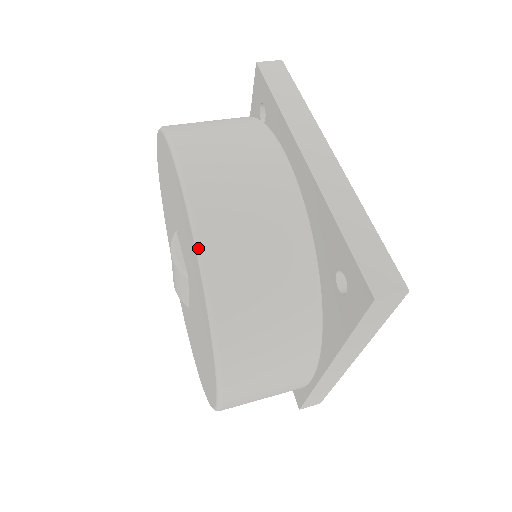
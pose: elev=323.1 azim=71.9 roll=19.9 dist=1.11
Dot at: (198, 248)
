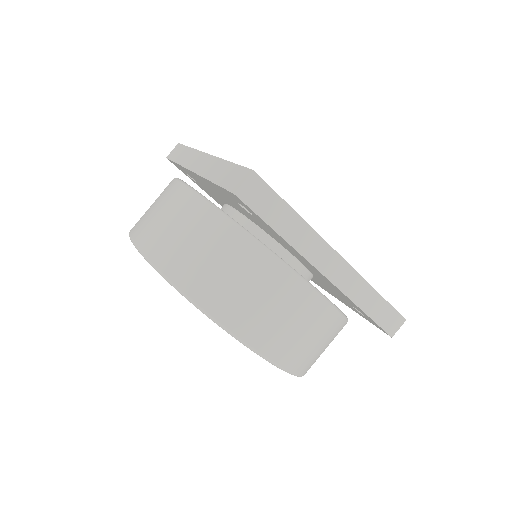
Dot at: (294, 375)
